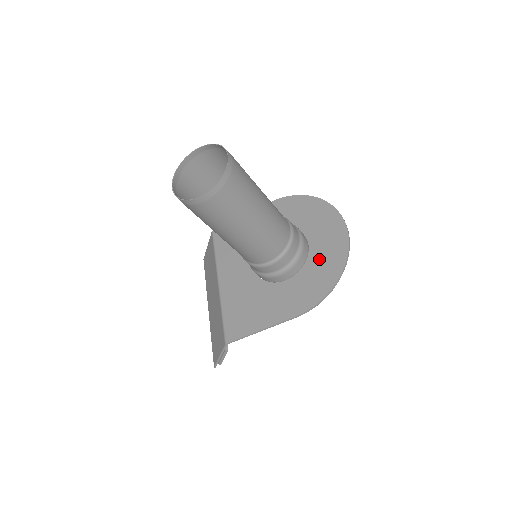
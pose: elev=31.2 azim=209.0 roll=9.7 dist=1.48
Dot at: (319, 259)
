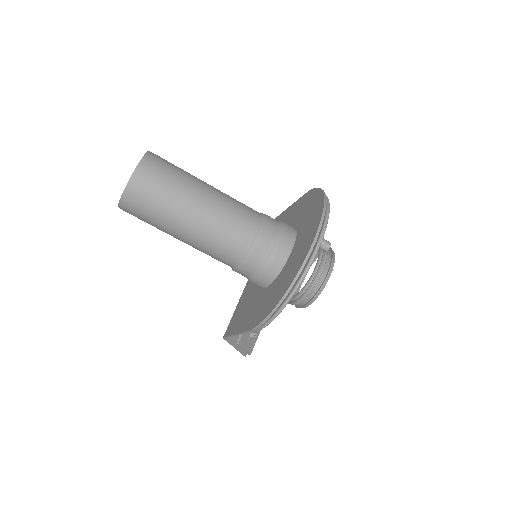
Dot at: (285, 272)
